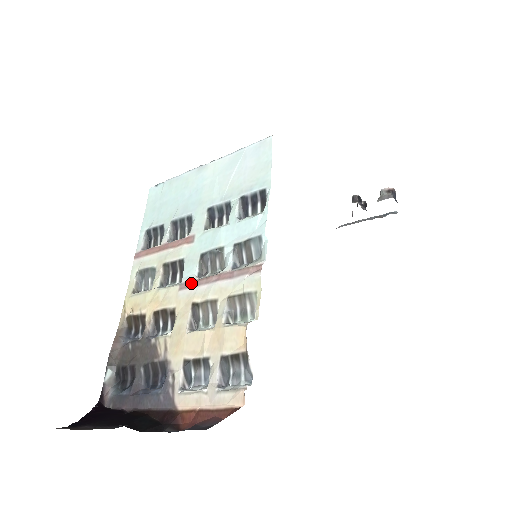
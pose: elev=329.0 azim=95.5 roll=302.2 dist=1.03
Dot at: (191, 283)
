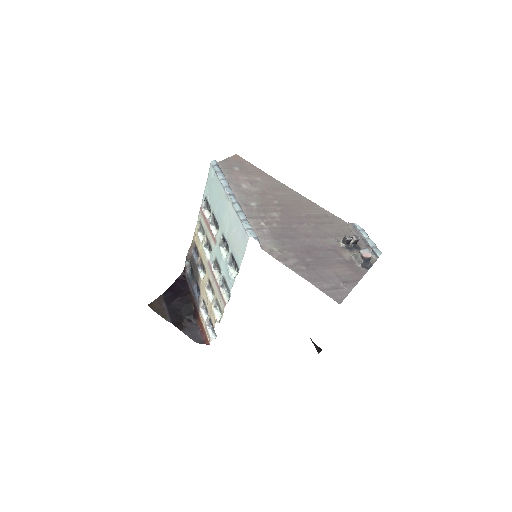
Dot at: (210, 268)
